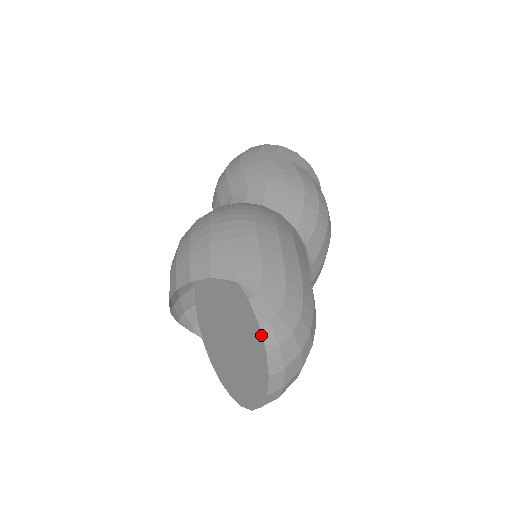
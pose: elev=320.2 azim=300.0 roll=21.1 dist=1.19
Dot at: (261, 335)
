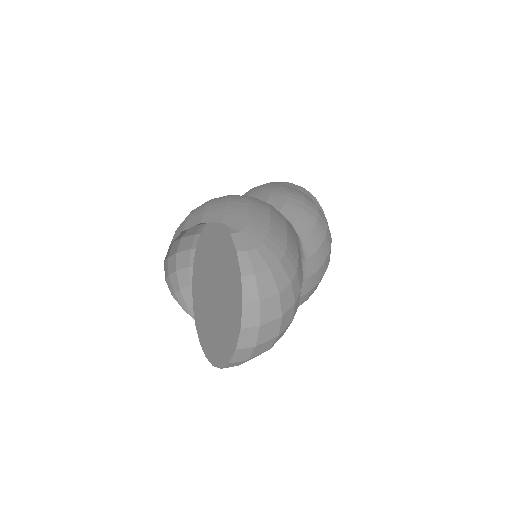
Dot at: (238, 261)
